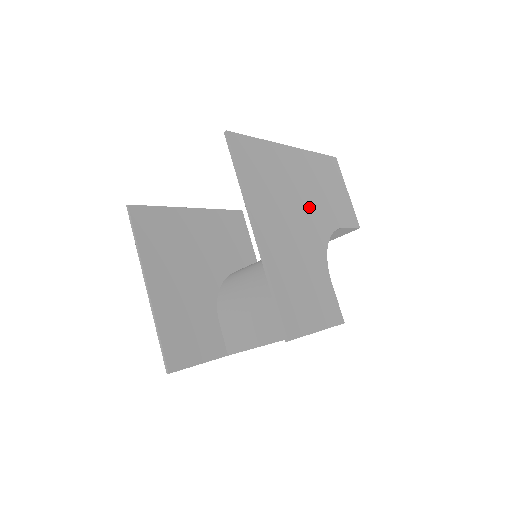
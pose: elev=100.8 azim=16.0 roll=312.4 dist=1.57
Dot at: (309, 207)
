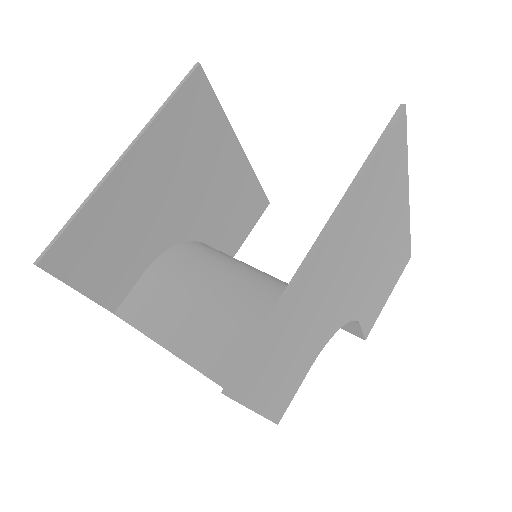
Dot at: (366, 273)
